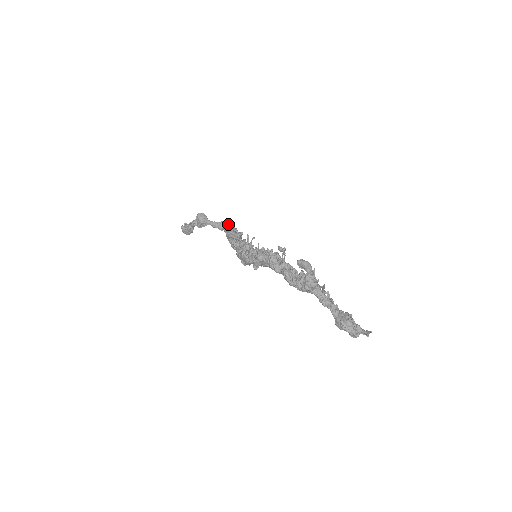
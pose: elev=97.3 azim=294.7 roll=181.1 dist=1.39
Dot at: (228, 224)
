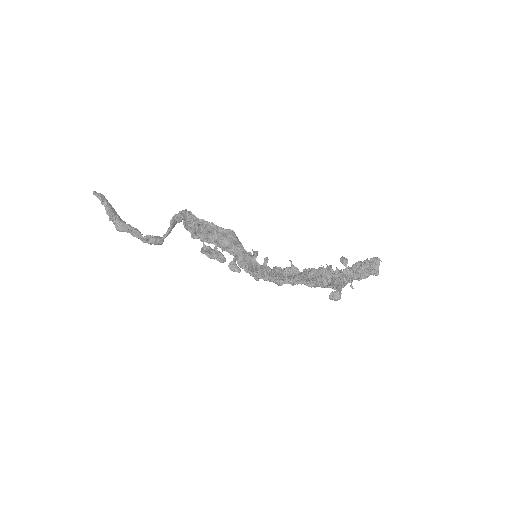
Dot at: (209, 256)
